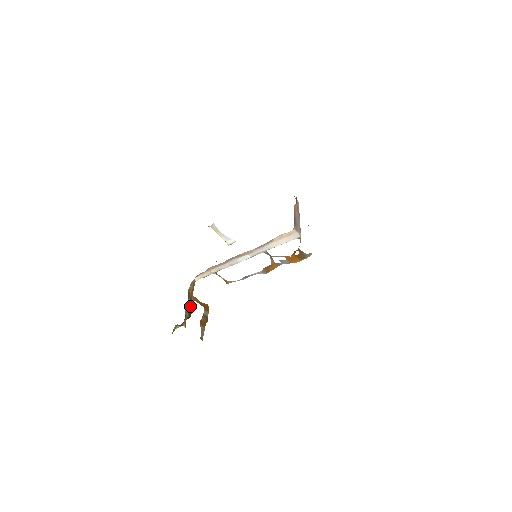
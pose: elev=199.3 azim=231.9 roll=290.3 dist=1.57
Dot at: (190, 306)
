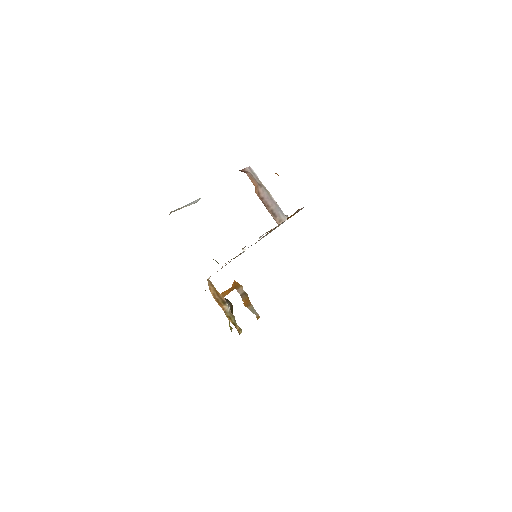
Dot at: (228, 309)
